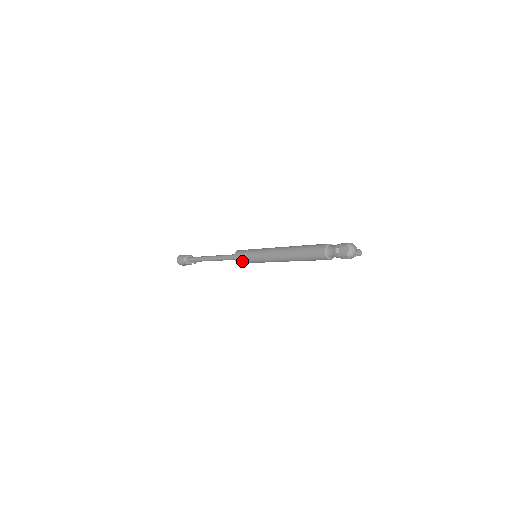
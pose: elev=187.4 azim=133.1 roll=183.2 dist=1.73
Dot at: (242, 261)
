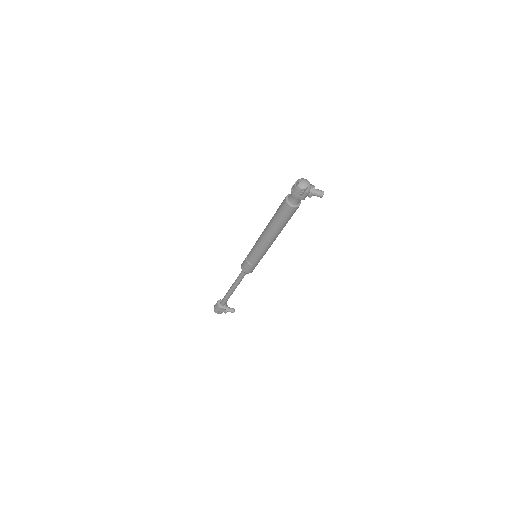
Dot at: (246, 266)
